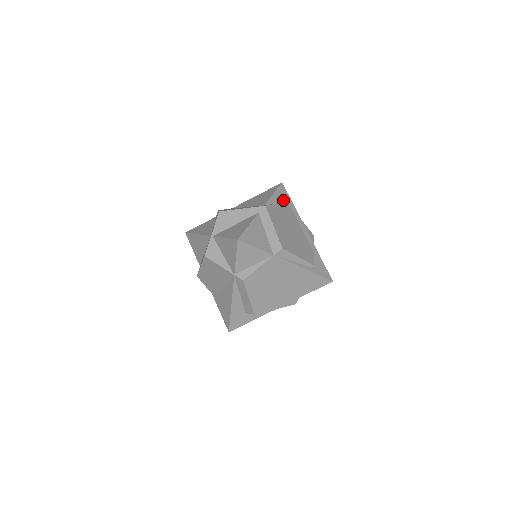
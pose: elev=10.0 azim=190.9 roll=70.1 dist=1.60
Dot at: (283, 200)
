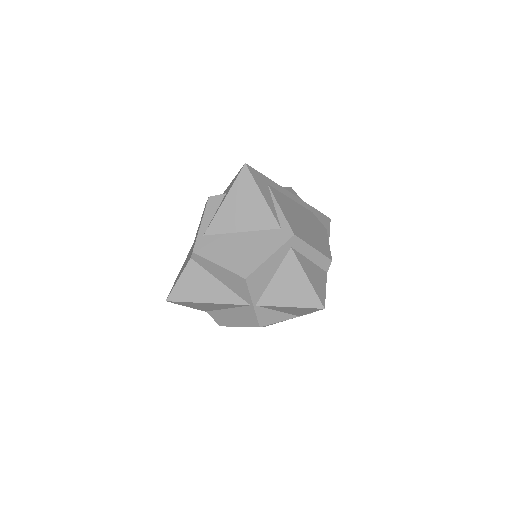
Dot at: (267, 189)
